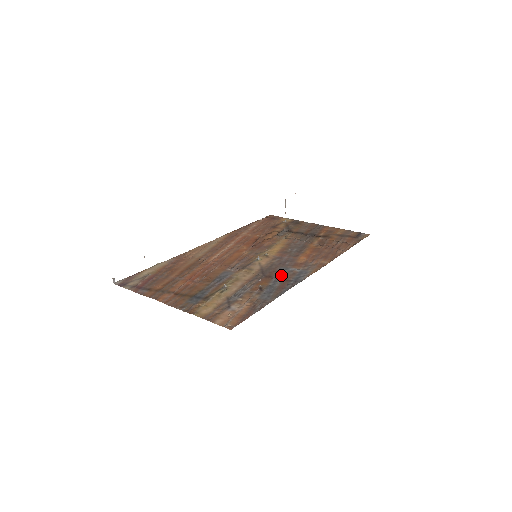
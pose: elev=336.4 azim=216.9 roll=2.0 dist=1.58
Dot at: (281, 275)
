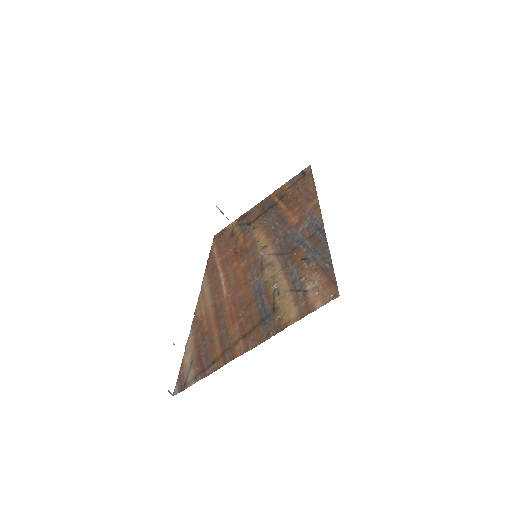
Dot at: (301, 239)
